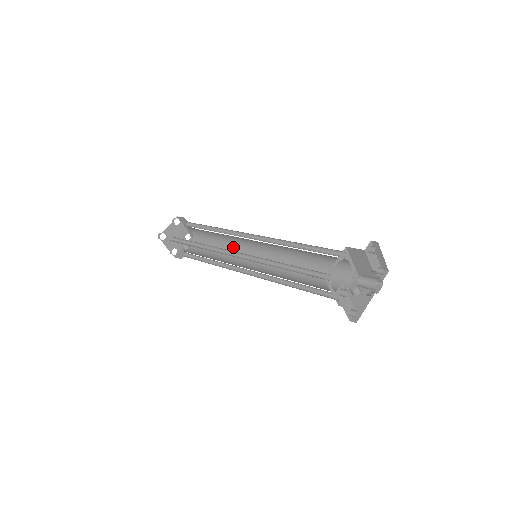
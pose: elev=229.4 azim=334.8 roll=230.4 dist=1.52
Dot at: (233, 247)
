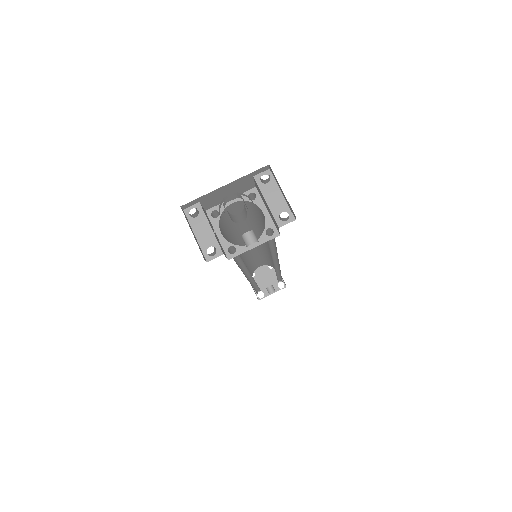
Dot at: occluded
